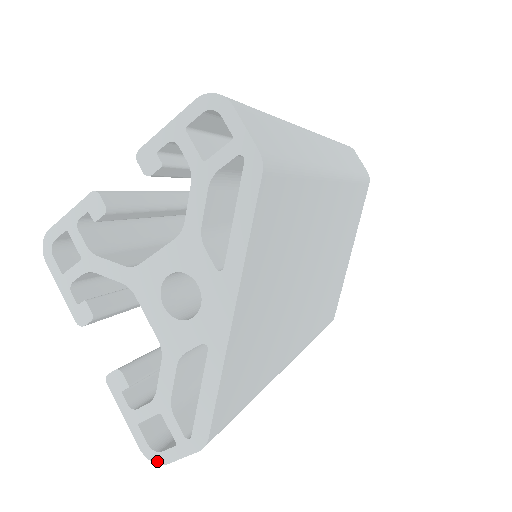
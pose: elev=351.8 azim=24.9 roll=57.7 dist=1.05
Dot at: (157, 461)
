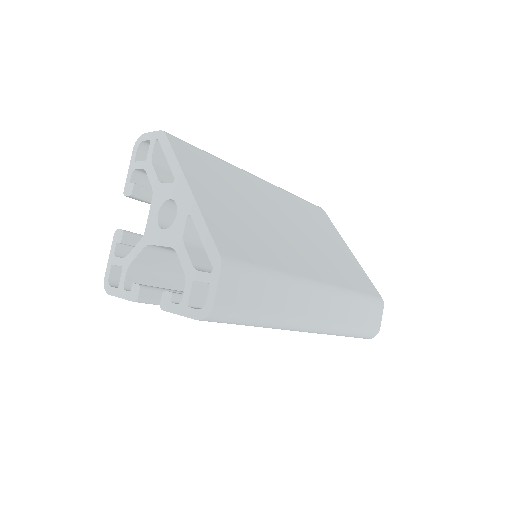
Dot at: (208, 311)
